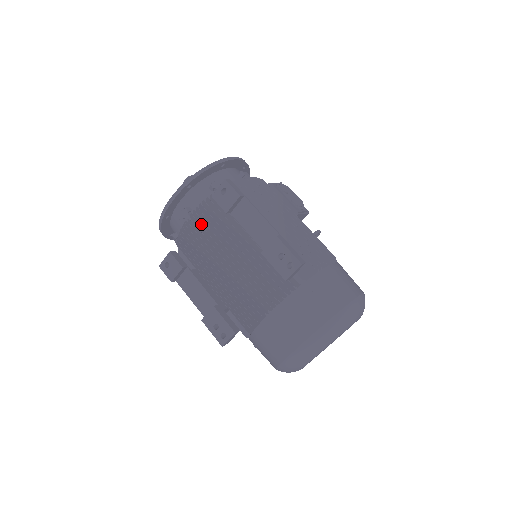
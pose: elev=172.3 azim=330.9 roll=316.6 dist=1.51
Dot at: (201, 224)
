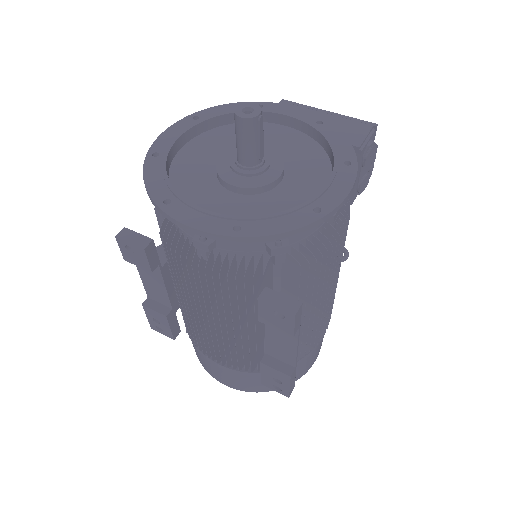
Dot at: (215, 283)
